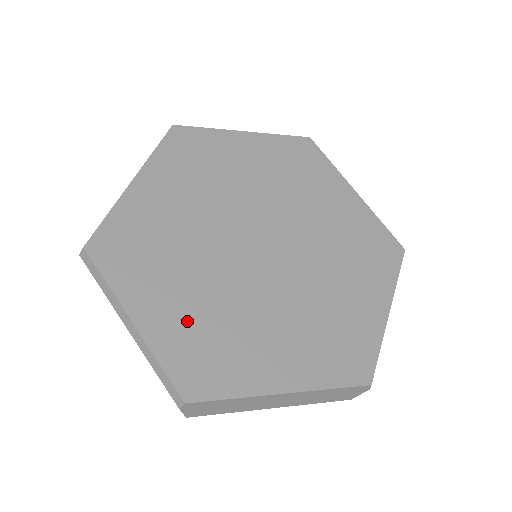
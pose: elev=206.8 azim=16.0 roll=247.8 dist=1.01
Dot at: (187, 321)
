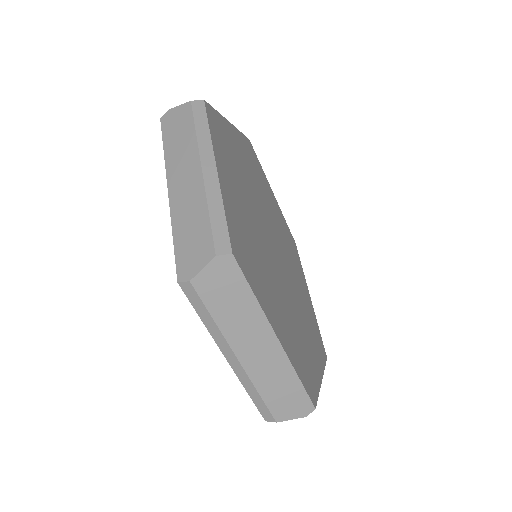
Dot at: (241, 217)
